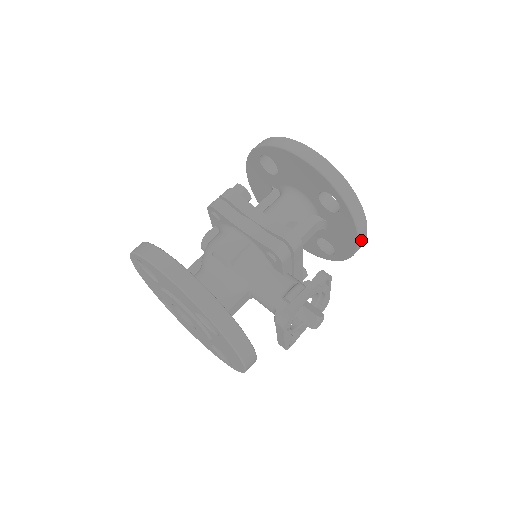
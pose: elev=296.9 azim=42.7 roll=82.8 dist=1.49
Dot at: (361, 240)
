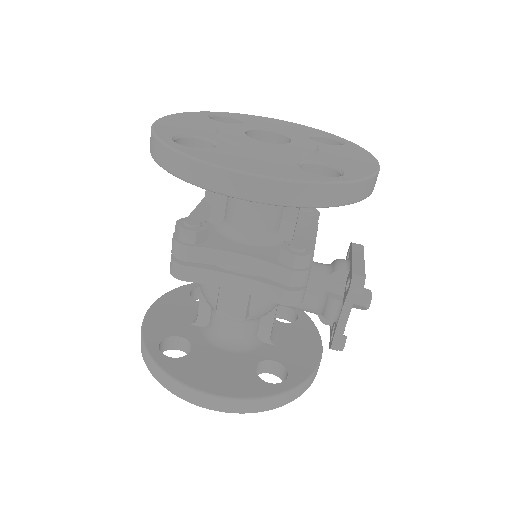
Dot at: occluded
